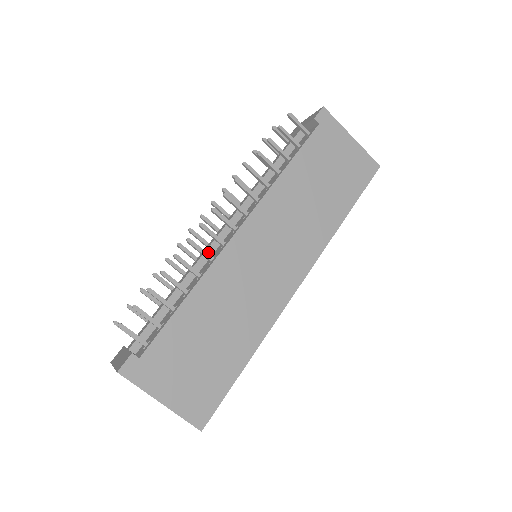
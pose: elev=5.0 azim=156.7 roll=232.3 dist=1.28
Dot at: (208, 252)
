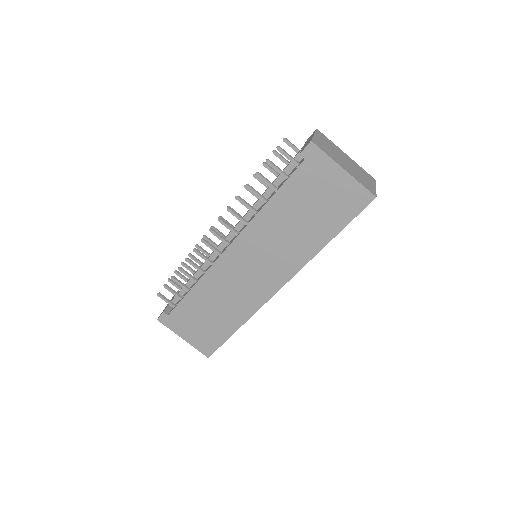
Dot at: occluded
